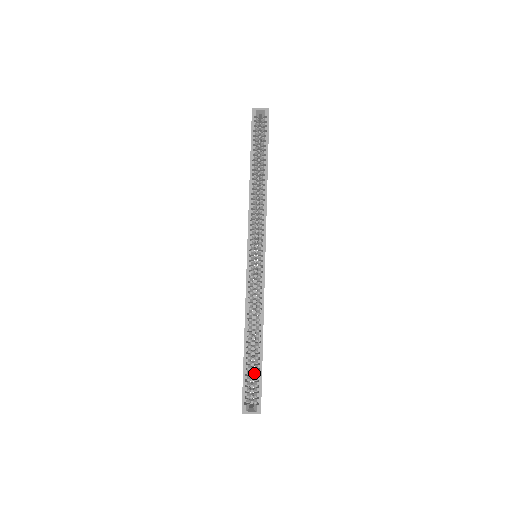
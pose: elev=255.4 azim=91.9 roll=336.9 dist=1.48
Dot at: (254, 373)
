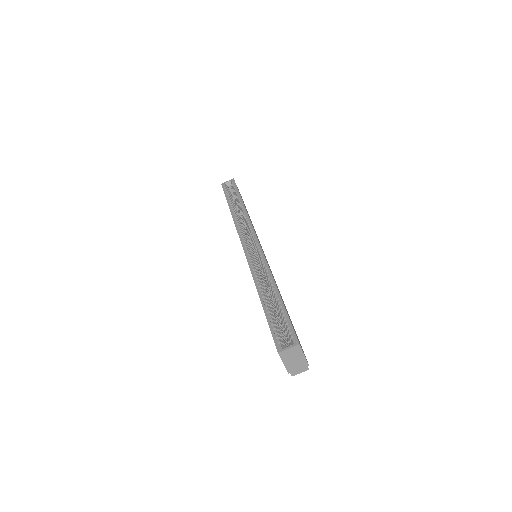
Dot at: occluded
